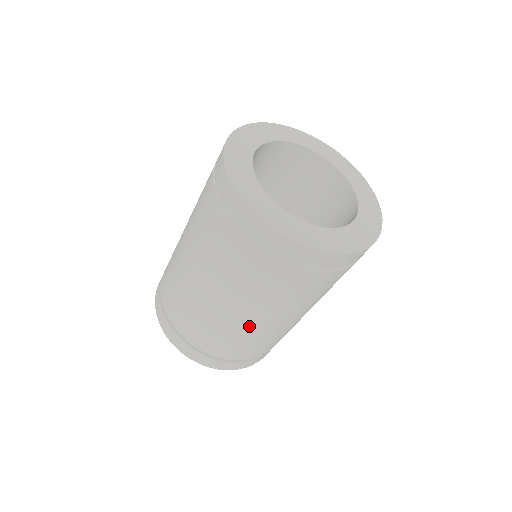
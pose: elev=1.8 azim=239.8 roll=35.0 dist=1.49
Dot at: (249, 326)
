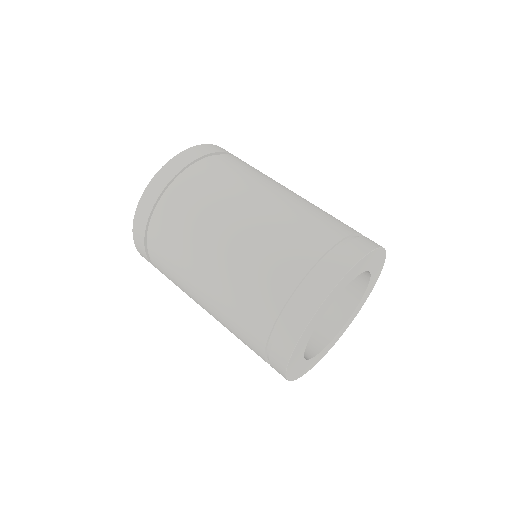
Dot at: occluded
